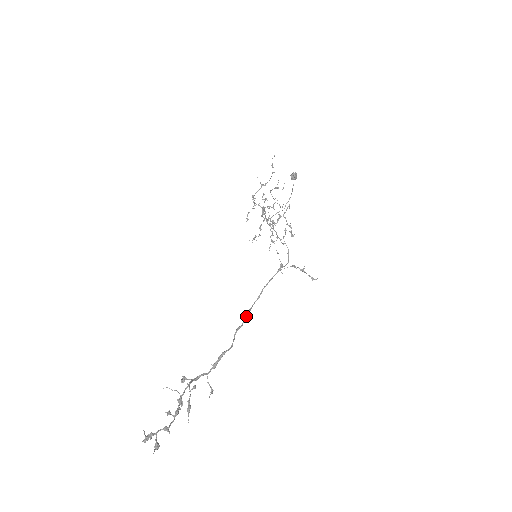
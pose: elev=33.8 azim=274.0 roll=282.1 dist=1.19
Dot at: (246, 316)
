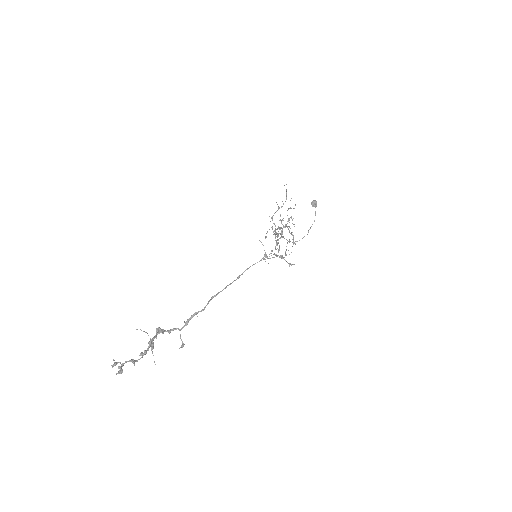
Dot at: (223, 289)
